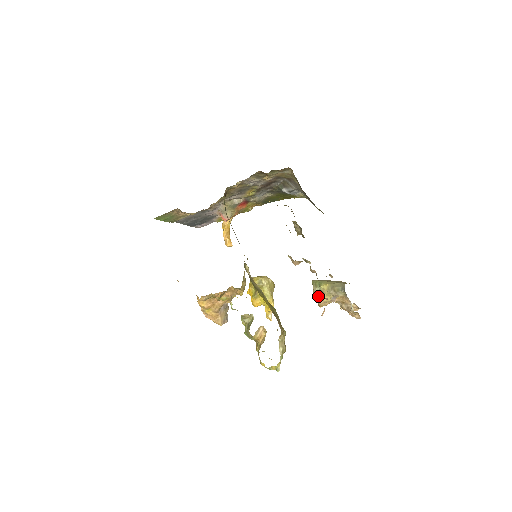
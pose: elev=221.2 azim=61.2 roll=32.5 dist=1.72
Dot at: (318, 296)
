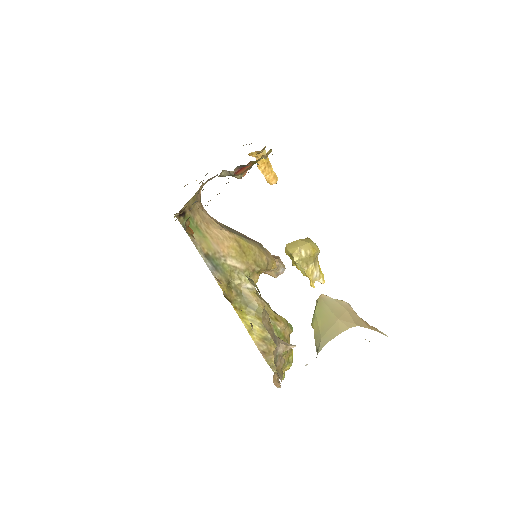
Dot at: occluded
